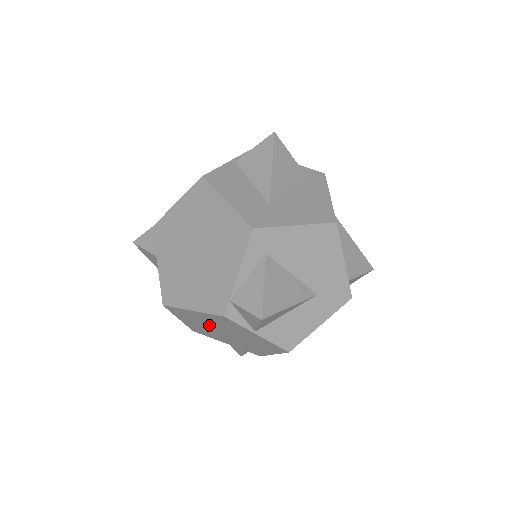
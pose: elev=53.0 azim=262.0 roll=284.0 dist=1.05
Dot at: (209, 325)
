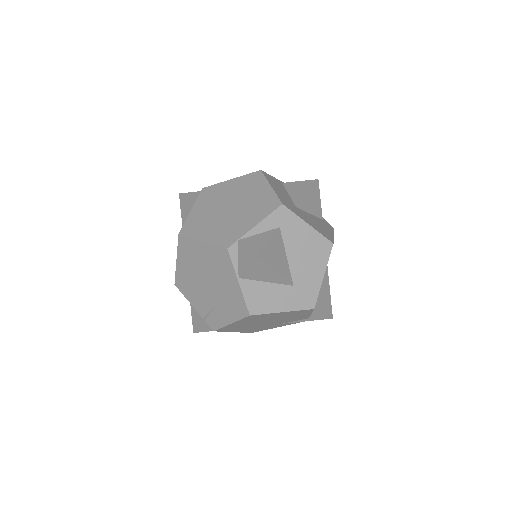
Dot at: (201, 269)
